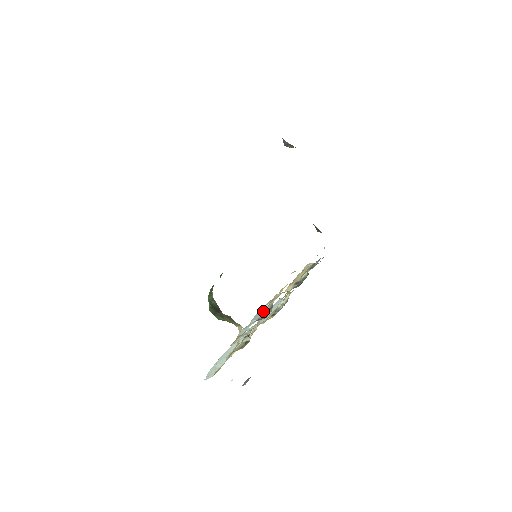
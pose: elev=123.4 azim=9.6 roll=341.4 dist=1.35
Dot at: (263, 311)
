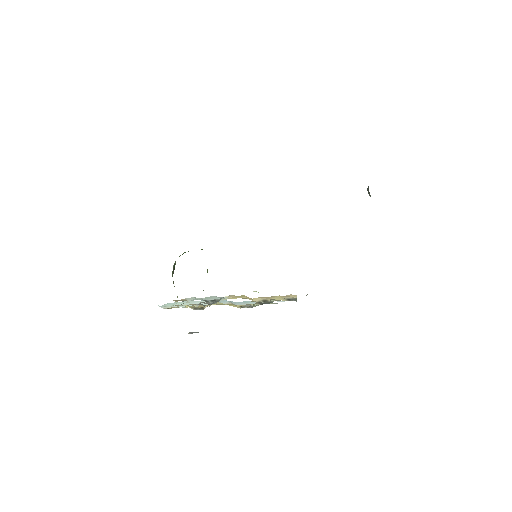
Dot at: (219, 298)
